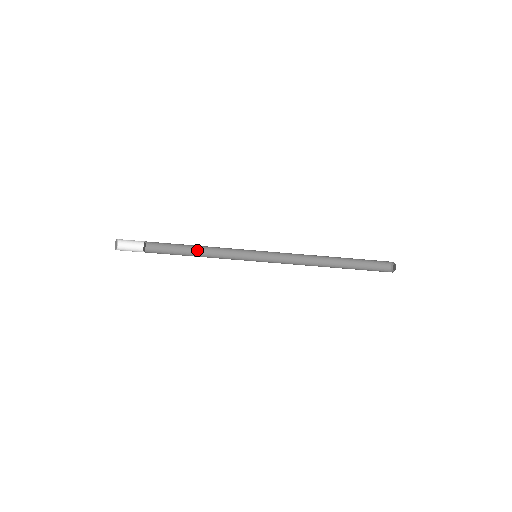
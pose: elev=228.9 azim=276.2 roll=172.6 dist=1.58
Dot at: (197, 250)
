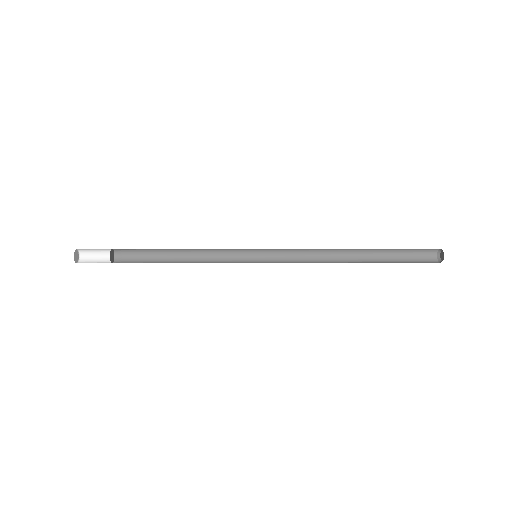
Dot at: (180, 253)
